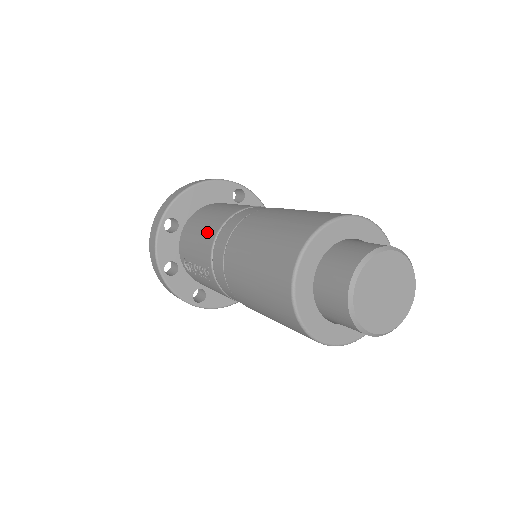
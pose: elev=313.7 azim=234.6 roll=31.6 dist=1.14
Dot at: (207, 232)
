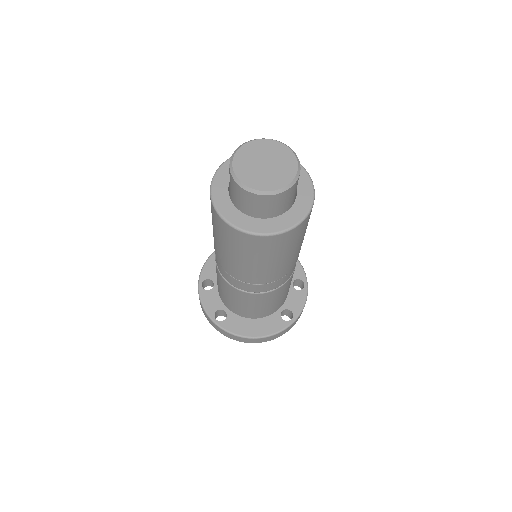
Dot at: occluded
